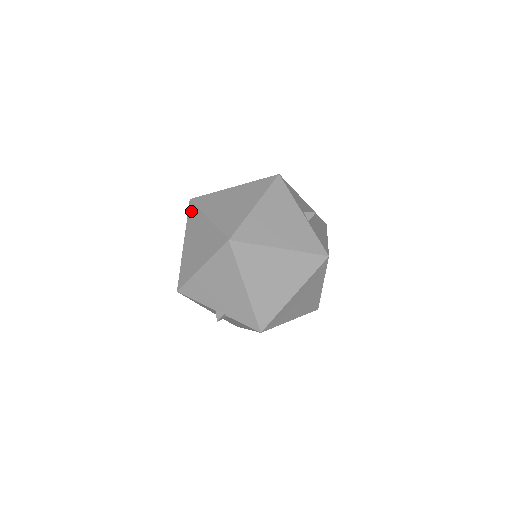
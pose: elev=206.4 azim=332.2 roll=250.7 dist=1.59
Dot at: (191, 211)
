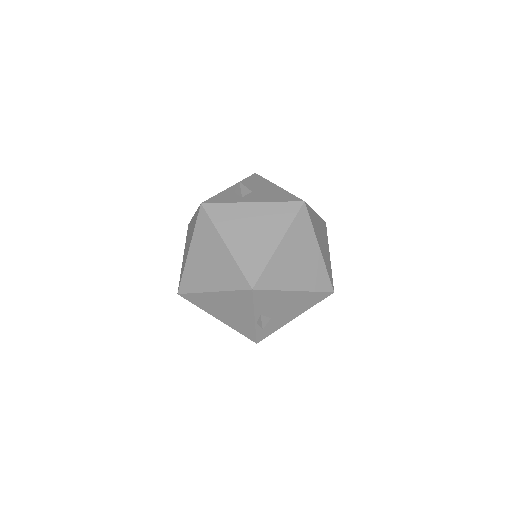
Dot at: (197, 214)
